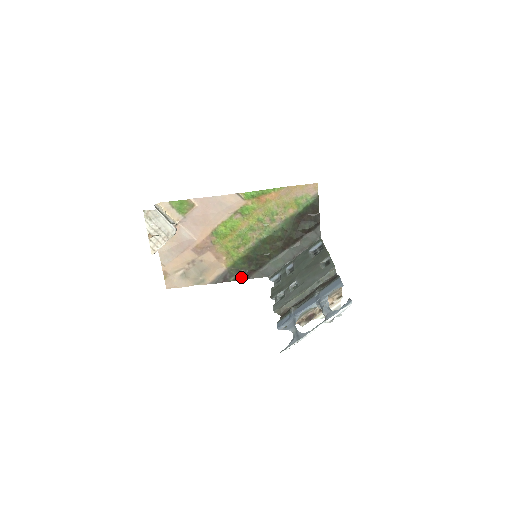
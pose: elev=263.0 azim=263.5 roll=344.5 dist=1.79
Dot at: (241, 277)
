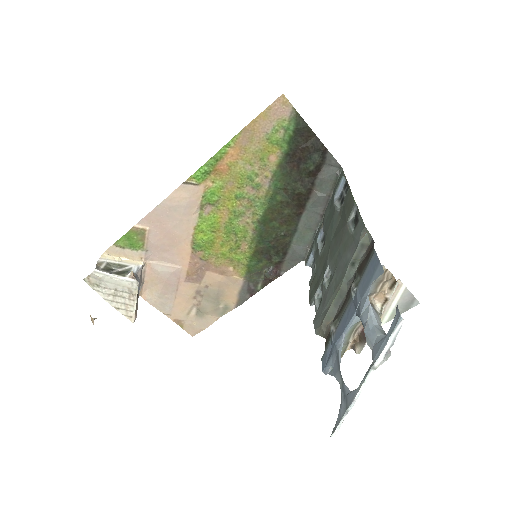
Dot at: (269, 279)
